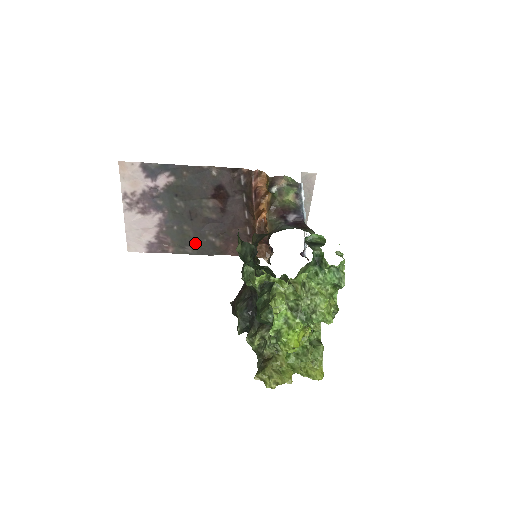
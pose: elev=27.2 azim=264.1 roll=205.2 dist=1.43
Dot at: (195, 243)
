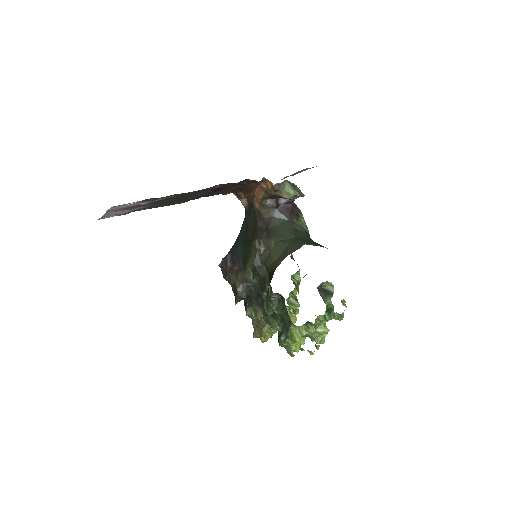
Dot at: occluded
